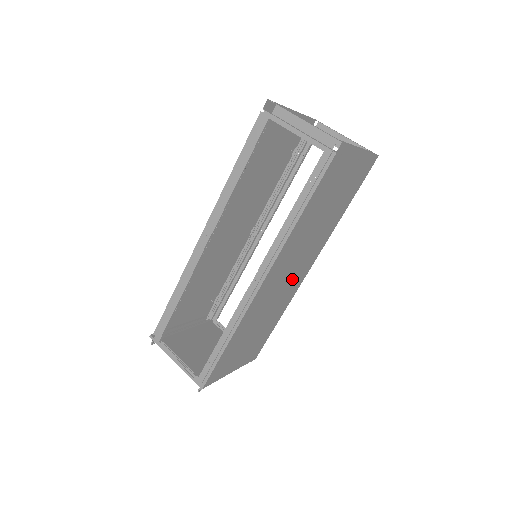
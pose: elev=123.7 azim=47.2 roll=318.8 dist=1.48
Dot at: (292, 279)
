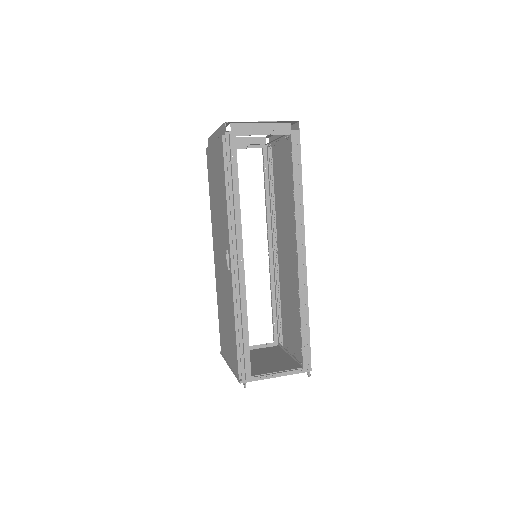
Dot at: (284, 254)
